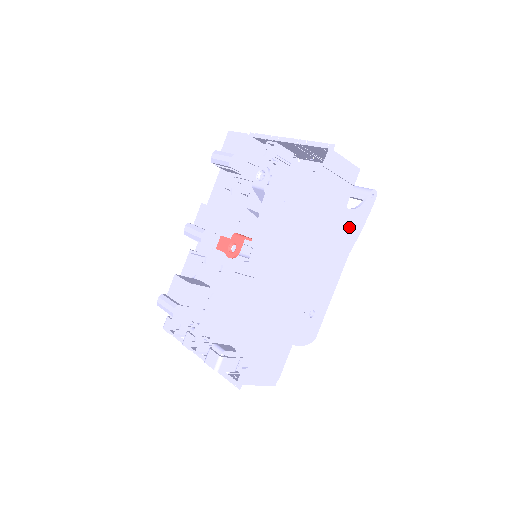
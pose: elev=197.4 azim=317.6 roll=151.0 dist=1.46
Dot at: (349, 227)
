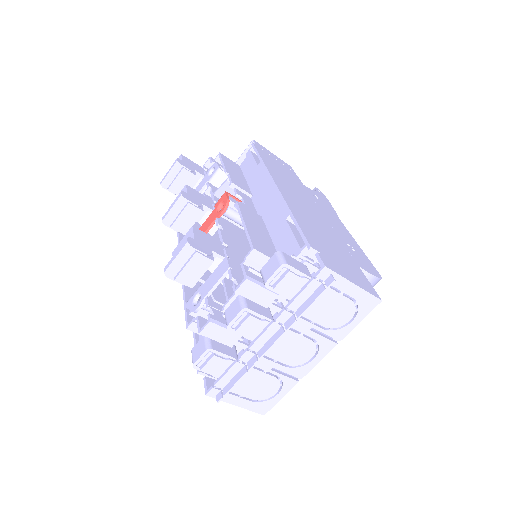
Dot at: (319, 199)
